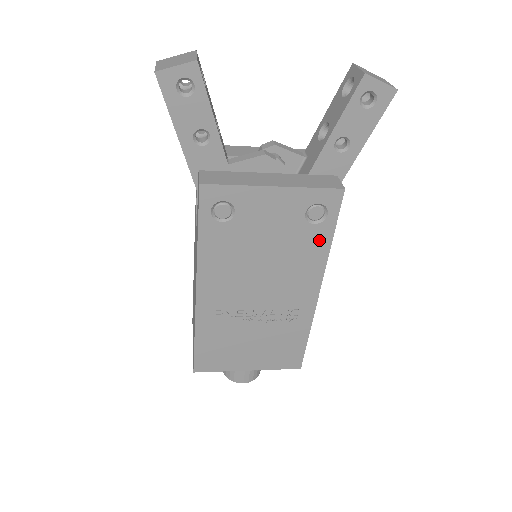
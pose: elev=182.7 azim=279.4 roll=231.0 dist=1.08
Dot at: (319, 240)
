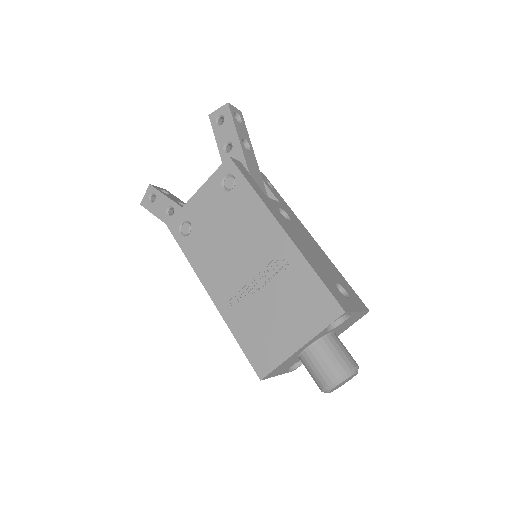
Dot at: (245, 194)
